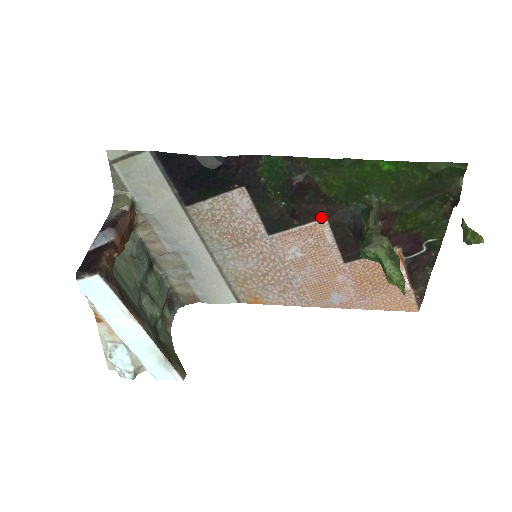
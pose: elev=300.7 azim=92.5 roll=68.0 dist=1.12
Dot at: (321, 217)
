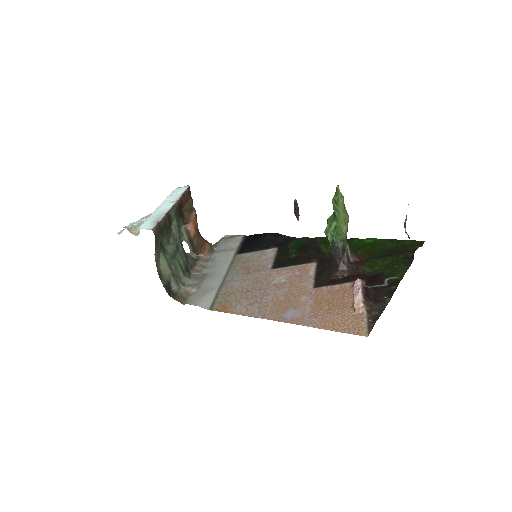
Dot at: (313, 262)
